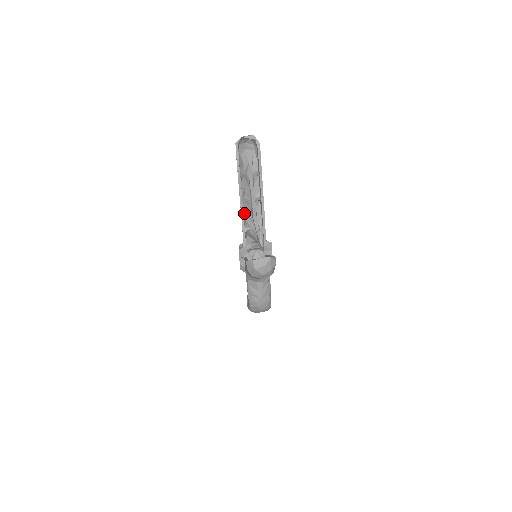
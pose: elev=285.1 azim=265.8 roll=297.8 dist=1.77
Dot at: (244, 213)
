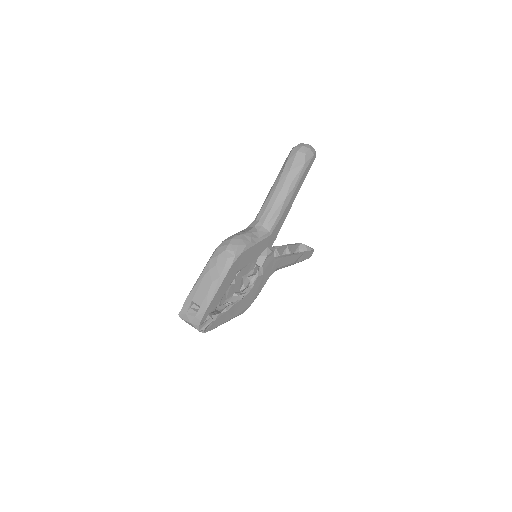
Dot at: occluded
